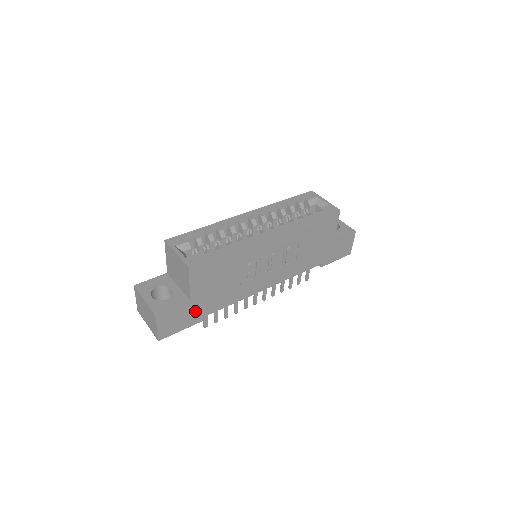
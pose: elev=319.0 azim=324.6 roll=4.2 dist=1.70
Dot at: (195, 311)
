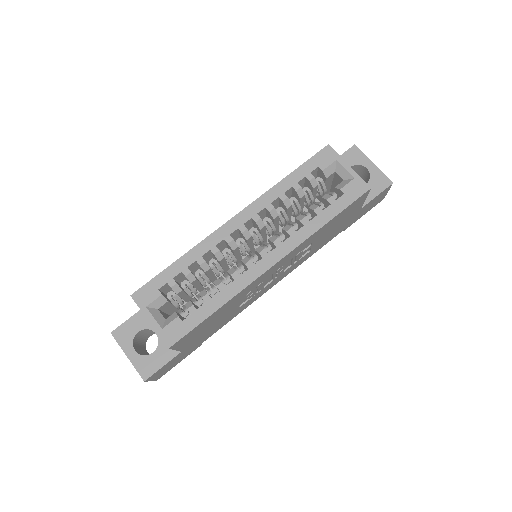
Dot at: (190, 349)
